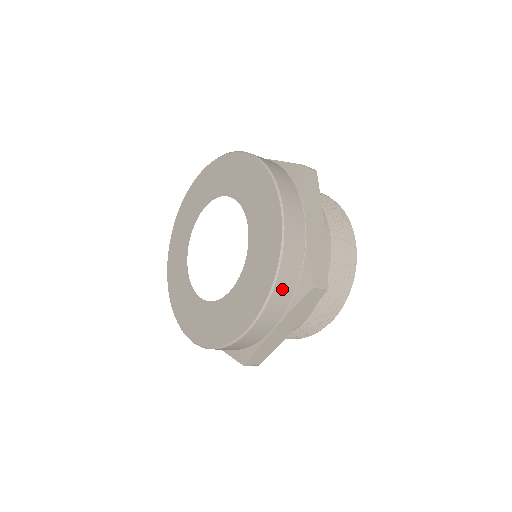
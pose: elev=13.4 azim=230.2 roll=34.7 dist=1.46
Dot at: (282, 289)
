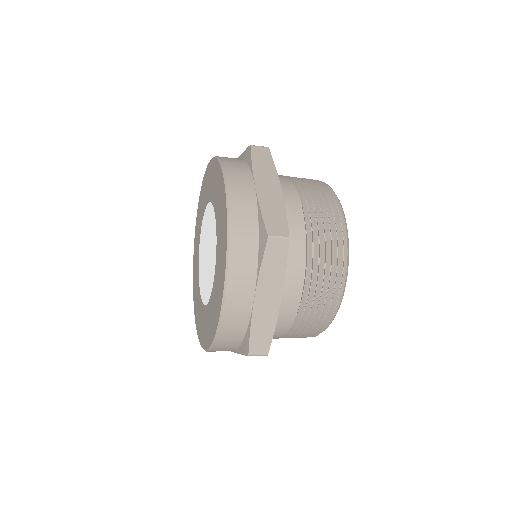
Dot at: (240, 250)
